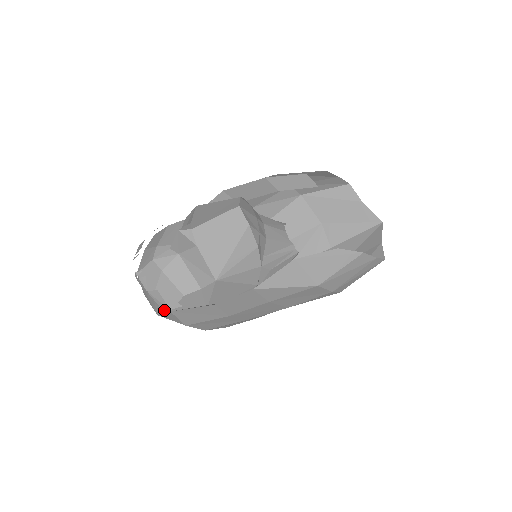
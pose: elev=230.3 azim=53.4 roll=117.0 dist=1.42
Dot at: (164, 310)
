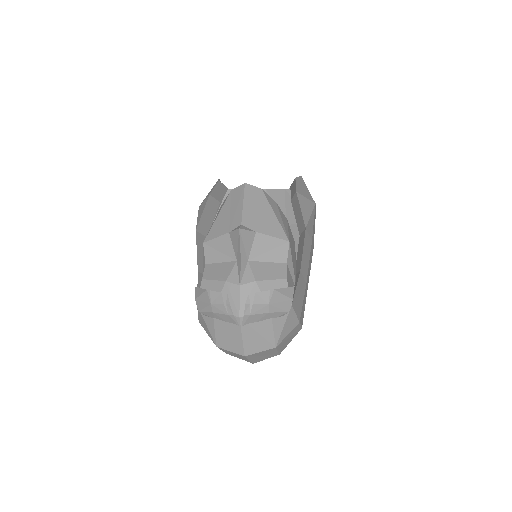
Dot at: (288, 309)
